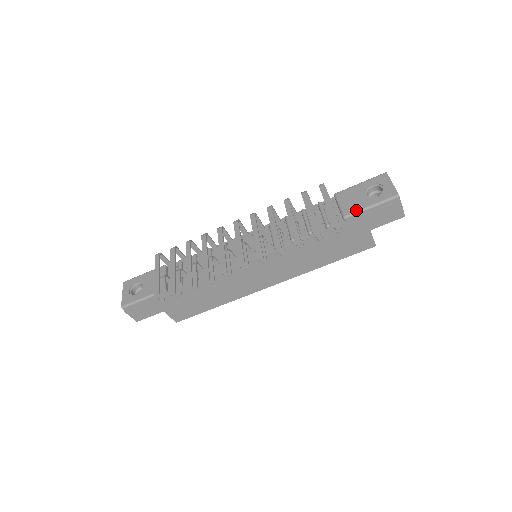
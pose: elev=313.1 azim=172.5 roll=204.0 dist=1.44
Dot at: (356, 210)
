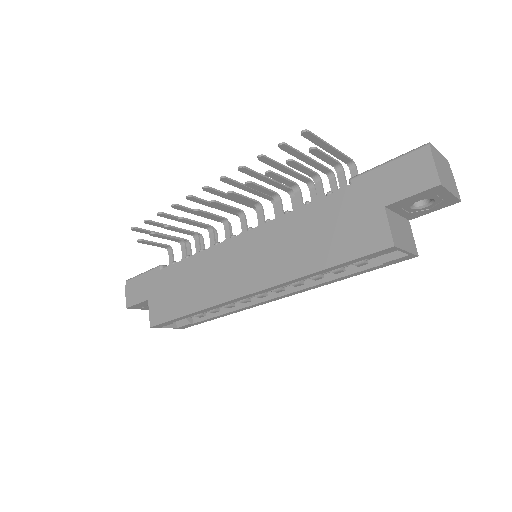
Dot at: (368, 170)
